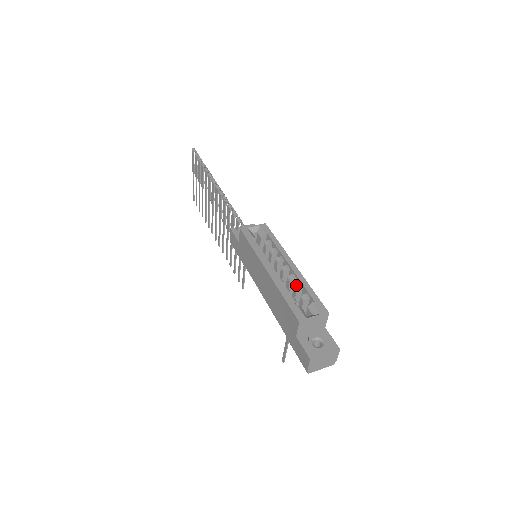
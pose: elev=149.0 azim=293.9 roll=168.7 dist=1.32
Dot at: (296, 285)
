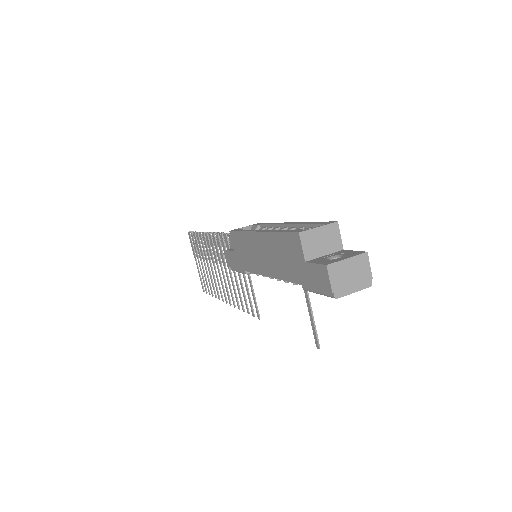
Dot at: (295, 229)
